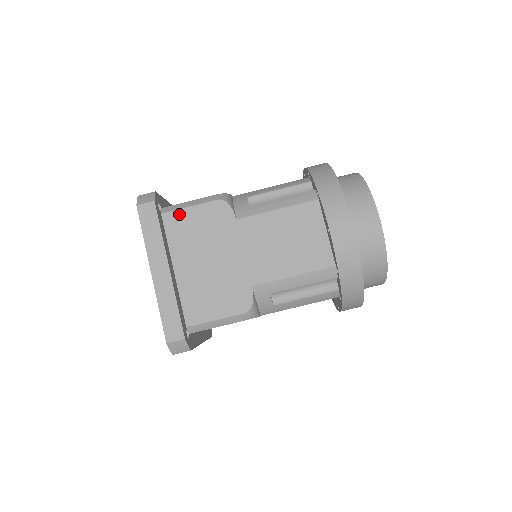
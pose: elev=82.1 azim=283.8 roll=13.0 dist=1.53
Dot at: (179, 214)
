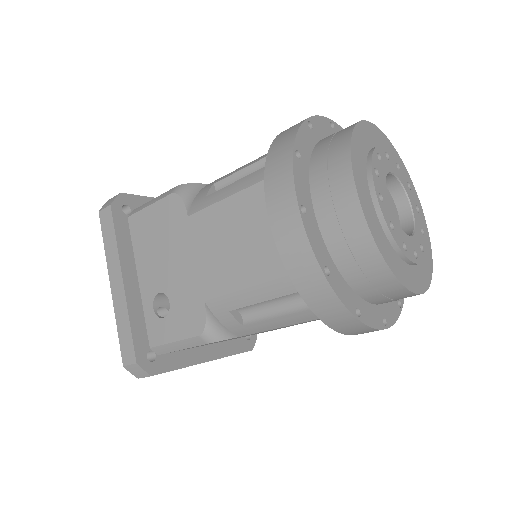
Dot at: occluded
